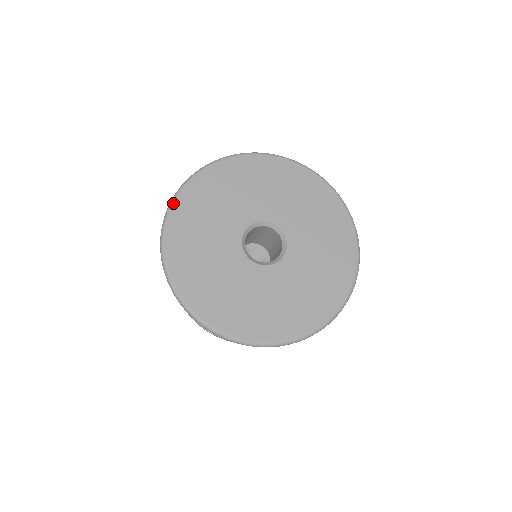
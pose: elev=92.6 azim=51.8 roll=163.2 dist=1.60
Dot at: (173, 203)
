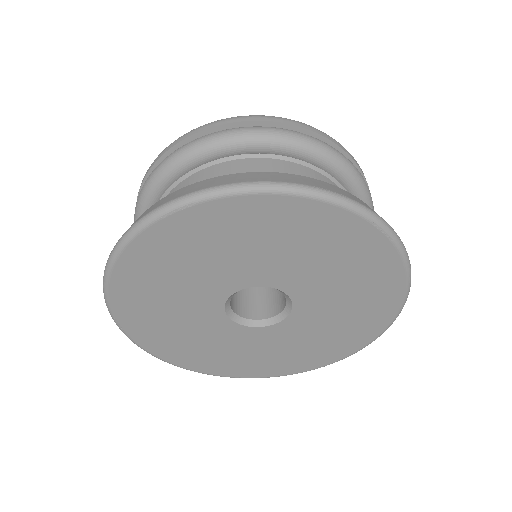
Dot at: (129, 338)
